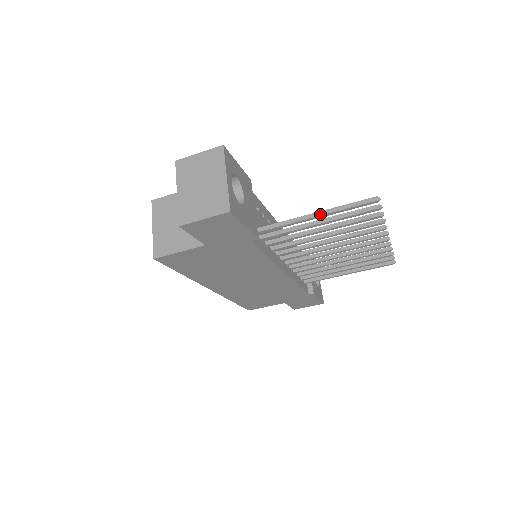
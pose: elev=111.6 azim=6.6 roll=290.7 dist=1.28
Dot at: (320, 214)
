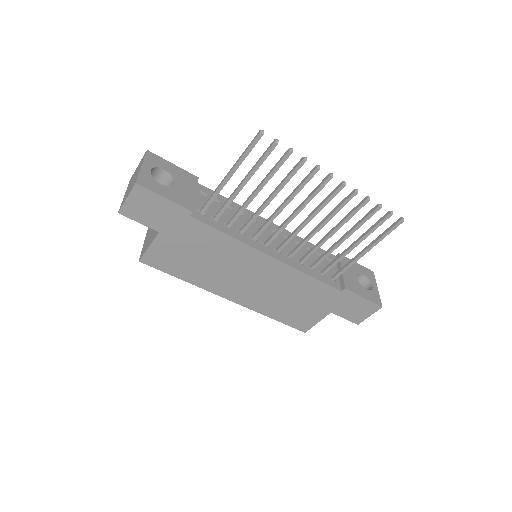
Dot at: (230, 170)
